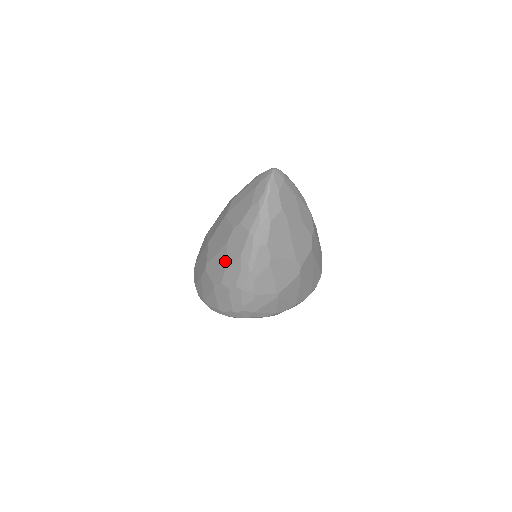
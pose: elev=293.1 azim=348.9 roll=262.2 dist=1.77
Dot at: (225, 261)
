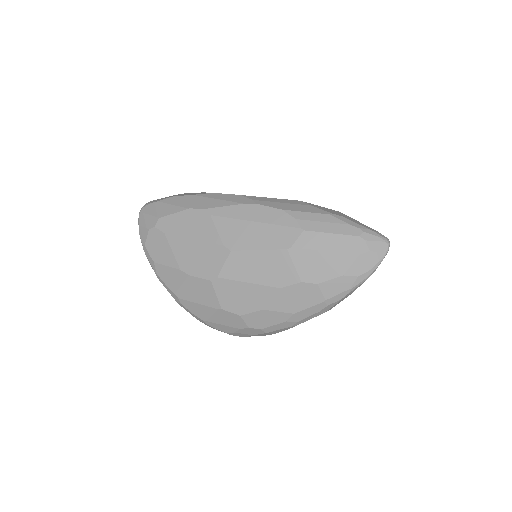
Dot at: (264, 303)
